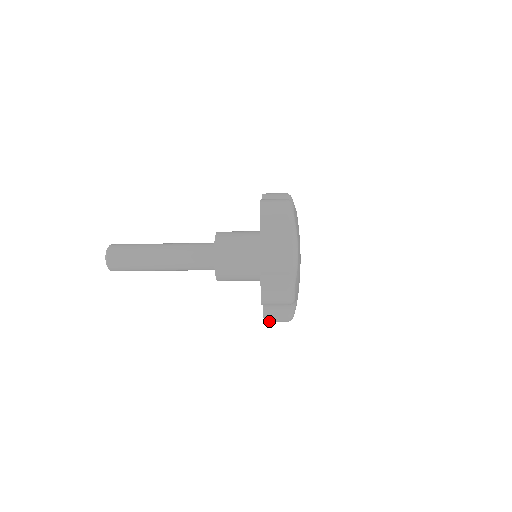
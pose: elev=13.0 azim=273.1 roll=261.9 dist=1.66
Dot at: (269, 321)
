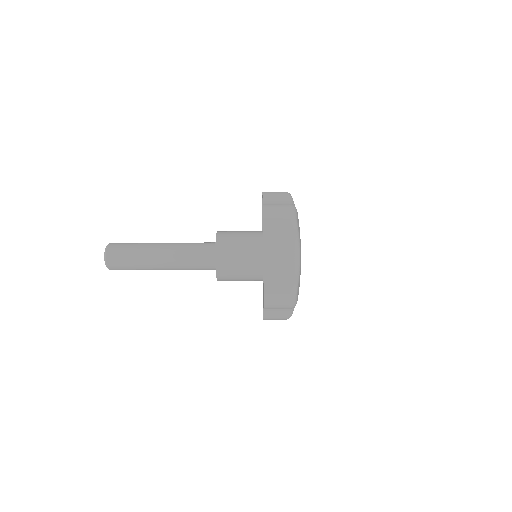
Dot at: (268, 319)
